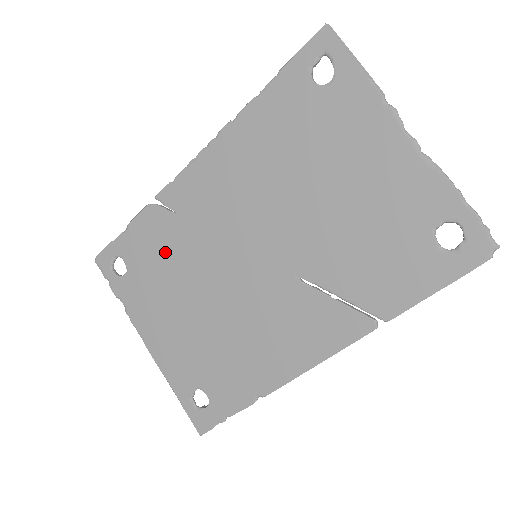
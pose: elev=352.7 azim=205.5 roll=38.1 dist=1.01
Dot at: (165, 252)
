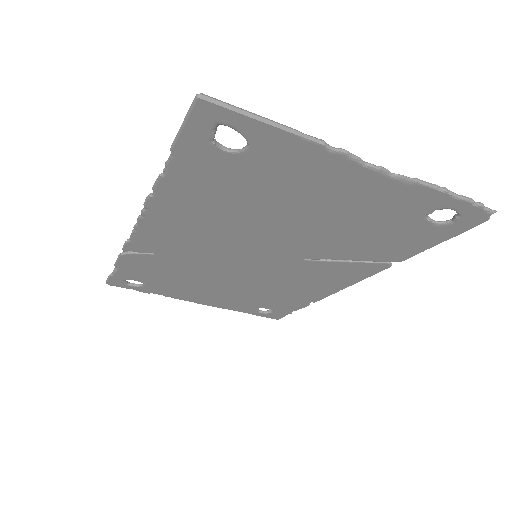
Dot at: (168, 271)
